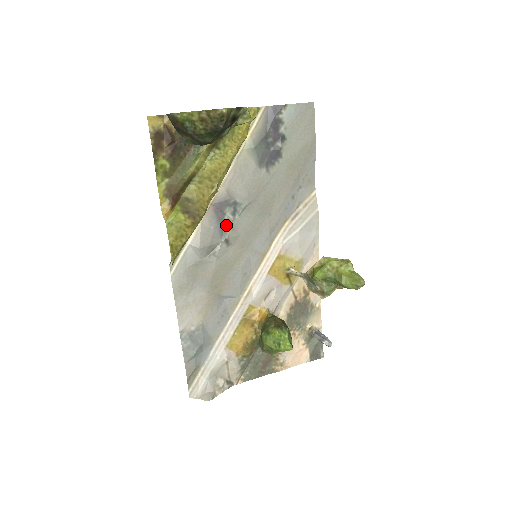
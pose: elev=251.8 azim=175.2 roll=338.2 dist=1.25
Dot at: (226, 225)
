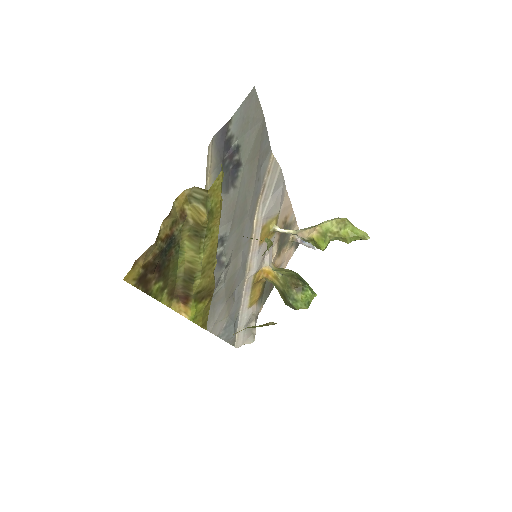
Dot at: (221, 258)
